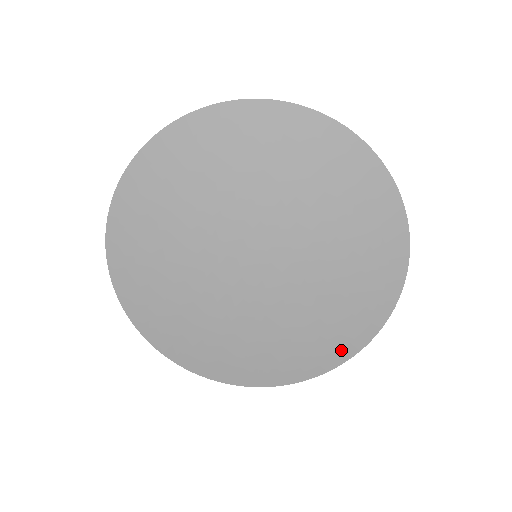
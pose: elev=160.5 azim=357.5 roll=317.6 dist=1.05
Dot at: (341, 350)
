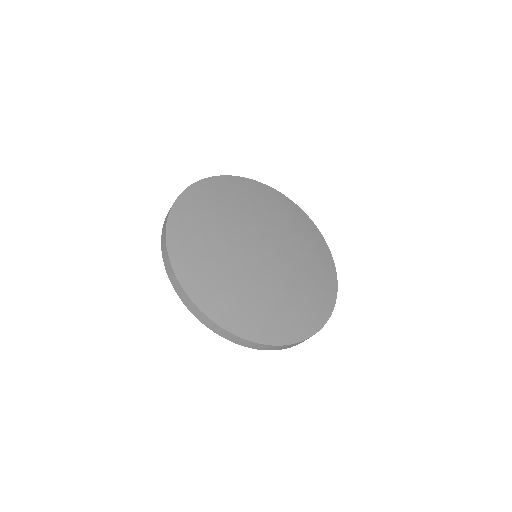
Dot at: (274, 334)
